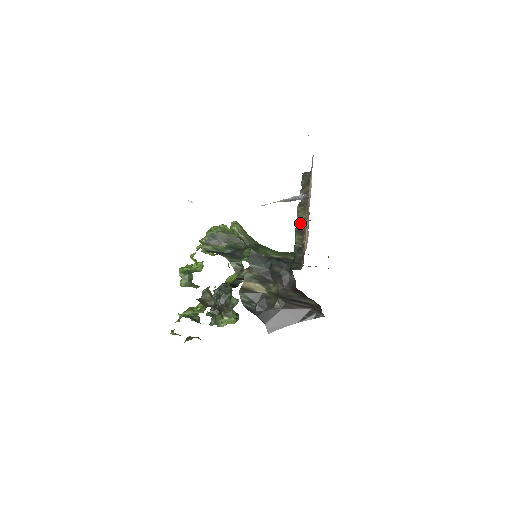
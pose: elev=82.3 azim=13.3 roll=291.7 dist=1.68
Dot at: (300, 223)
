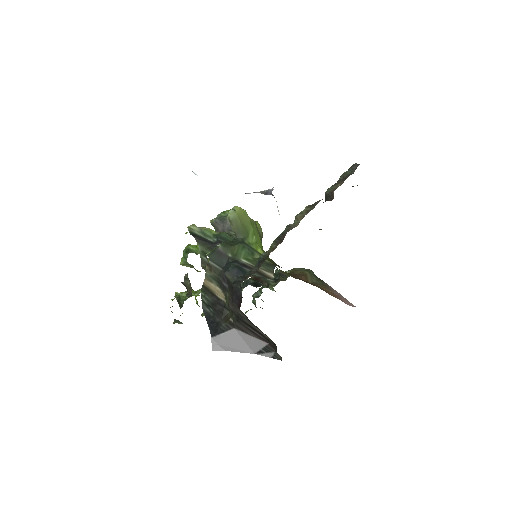
Dot at: (288, 228)
